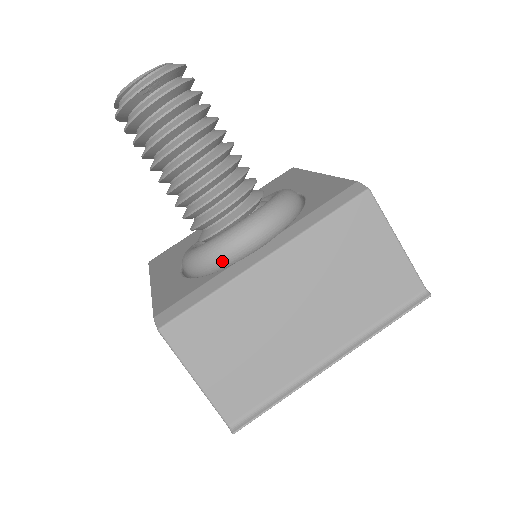
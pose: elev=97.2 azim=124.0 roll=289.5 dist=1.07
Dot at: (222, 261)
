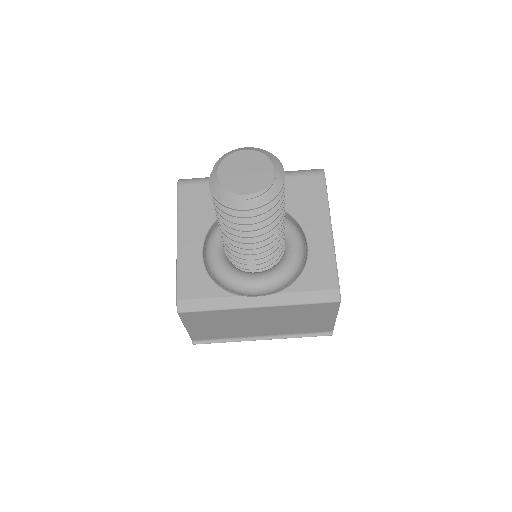
Dot at: occluded
